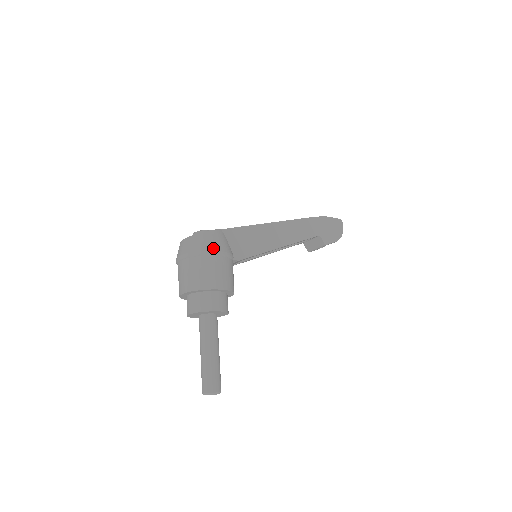
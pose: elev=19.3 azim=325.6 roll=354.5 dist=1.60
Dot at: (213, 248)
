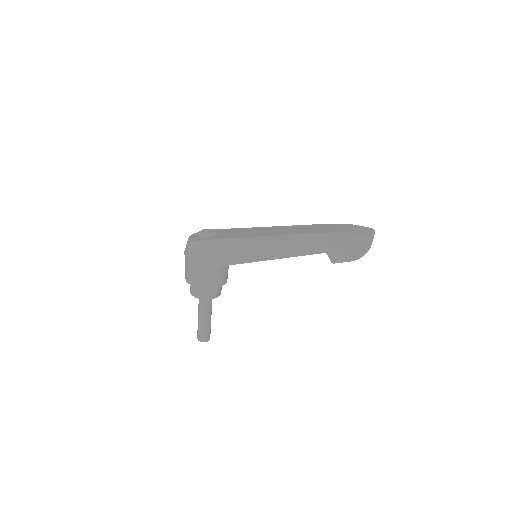
Dot at: (193, 257)
